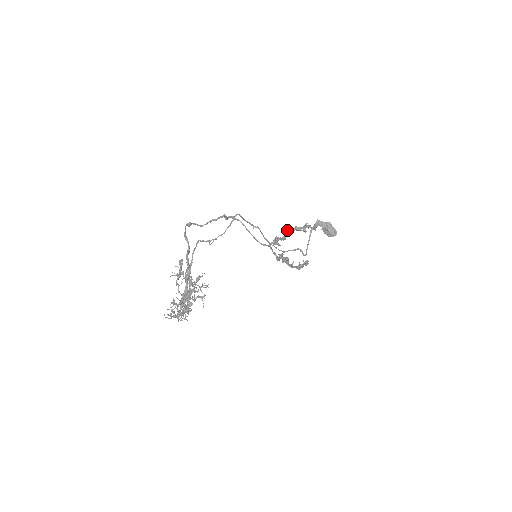
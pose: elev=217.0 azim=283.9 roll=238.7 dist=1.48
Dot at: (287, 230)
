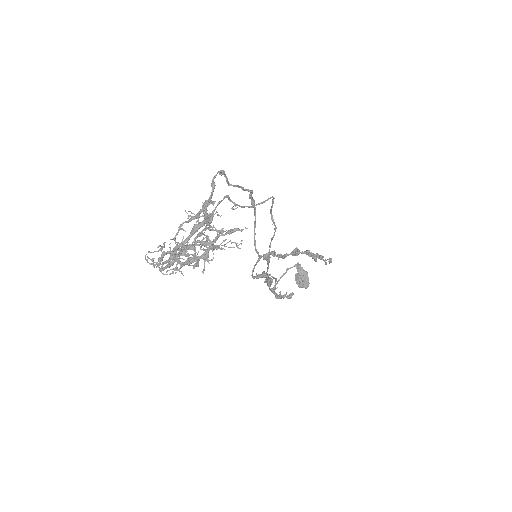
Dot at: (296, 249)
